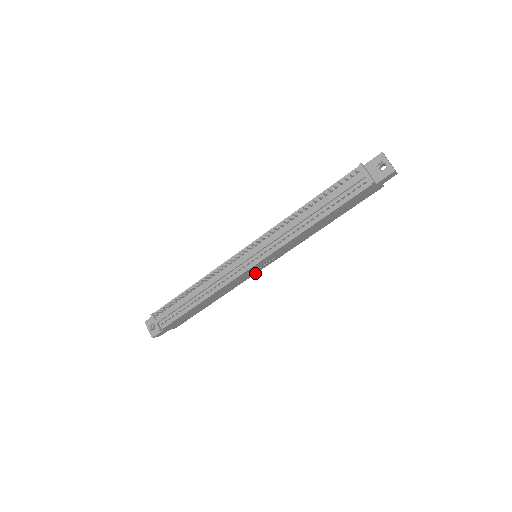
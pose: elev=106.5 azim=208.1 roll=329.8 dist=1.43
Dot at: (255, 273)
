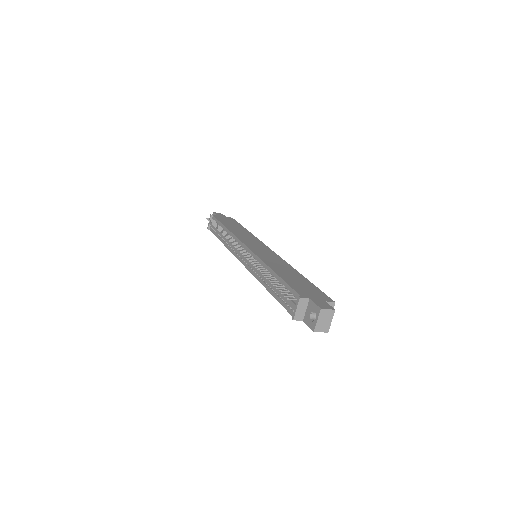
Dot at: occluded
